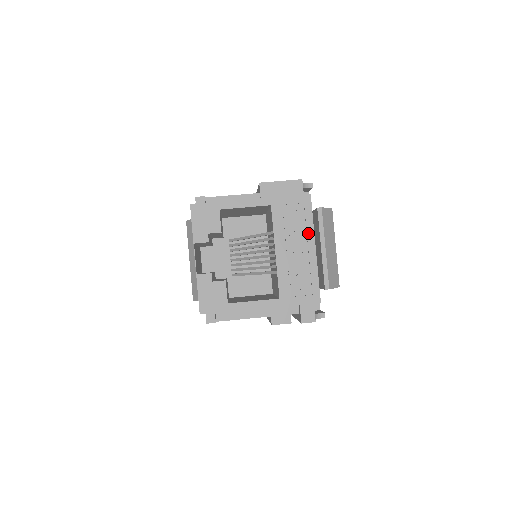
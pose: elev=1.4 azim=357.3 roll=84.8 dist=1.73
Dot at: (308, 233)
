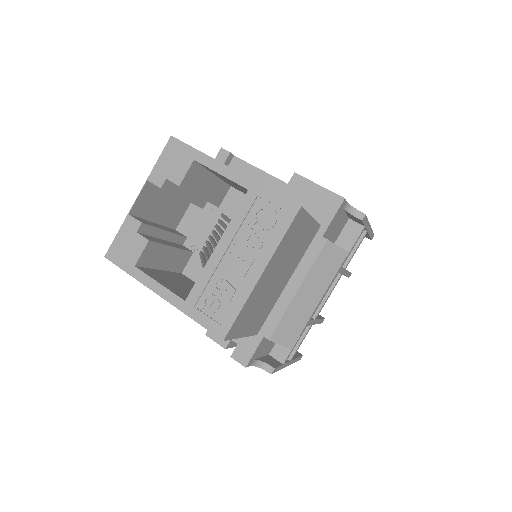
Dot at: (266, 250)
